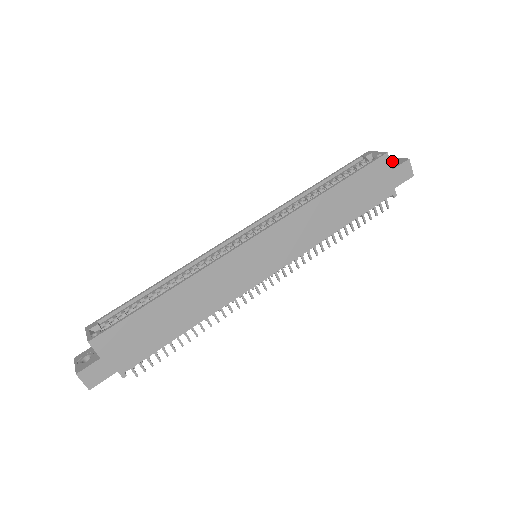
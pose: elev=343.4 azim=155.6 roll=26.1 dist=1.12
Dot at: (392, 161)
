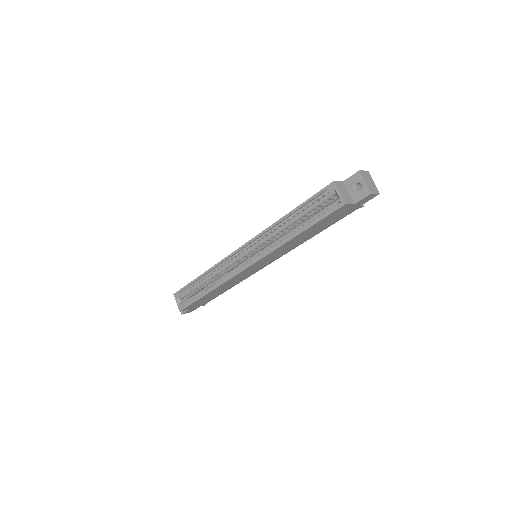
Dot at: (359, 183)
